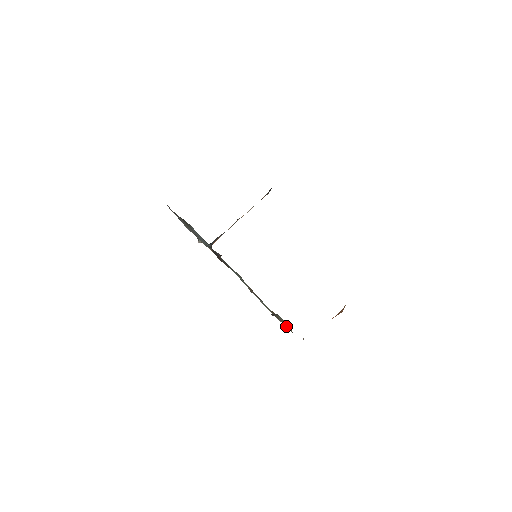
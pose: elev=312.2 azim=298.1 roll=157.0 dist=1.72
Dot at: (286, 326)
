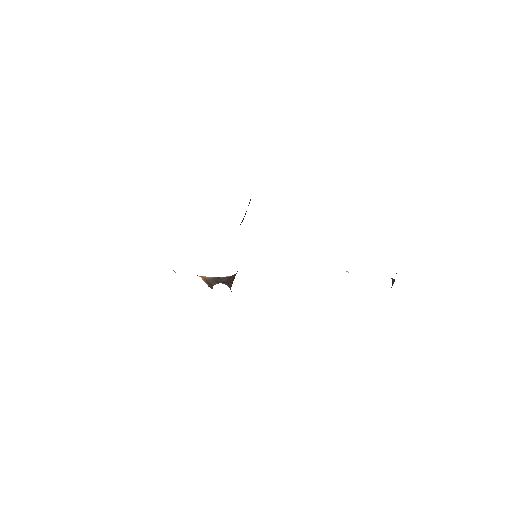
Dot at: occluded
